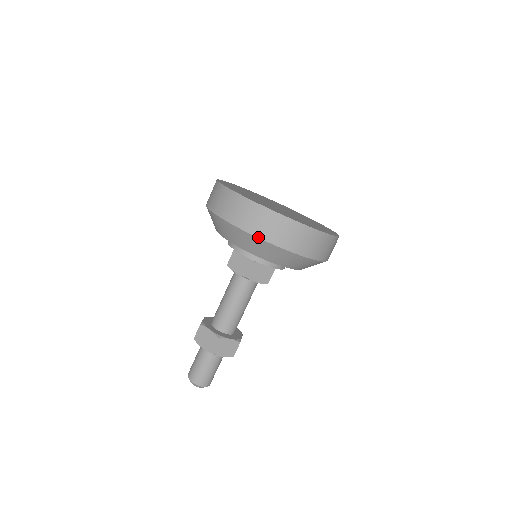
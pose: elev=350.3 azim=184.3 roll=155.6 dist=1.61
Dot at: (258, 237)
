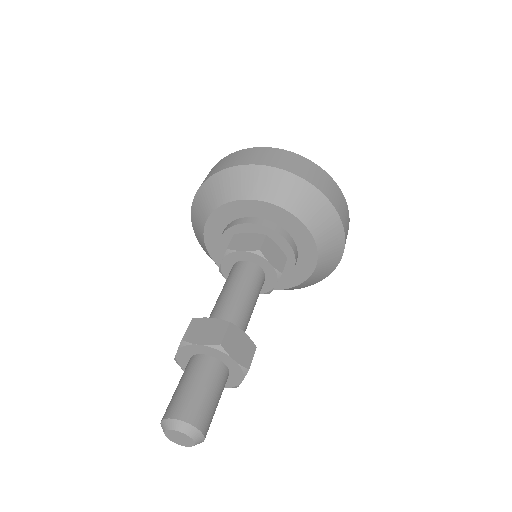
Dot at: (287, 171)
